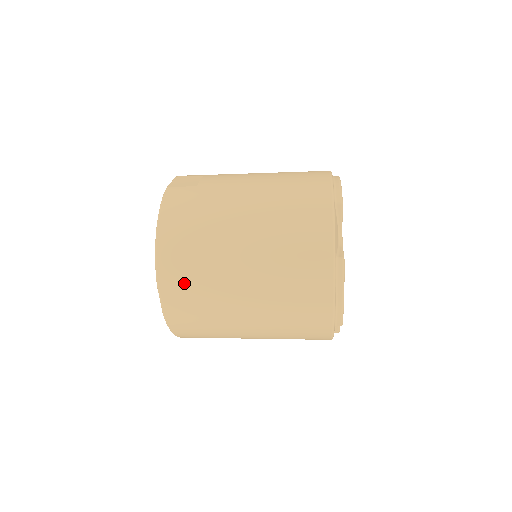
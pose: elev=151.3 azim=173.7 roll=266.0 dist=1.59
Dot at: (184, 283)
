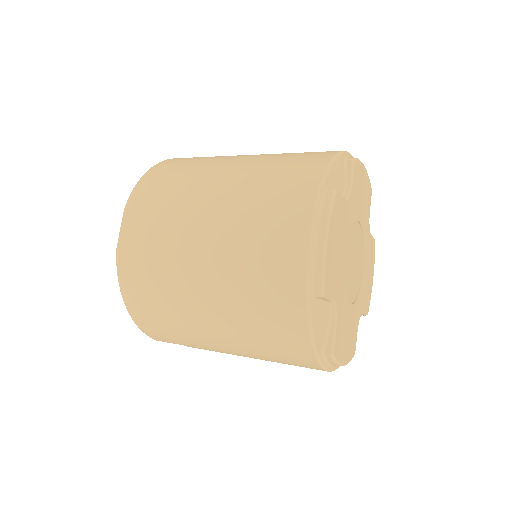
Dot at: occluded
